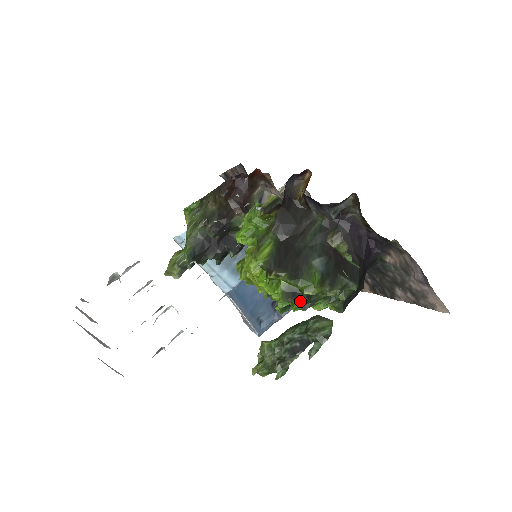
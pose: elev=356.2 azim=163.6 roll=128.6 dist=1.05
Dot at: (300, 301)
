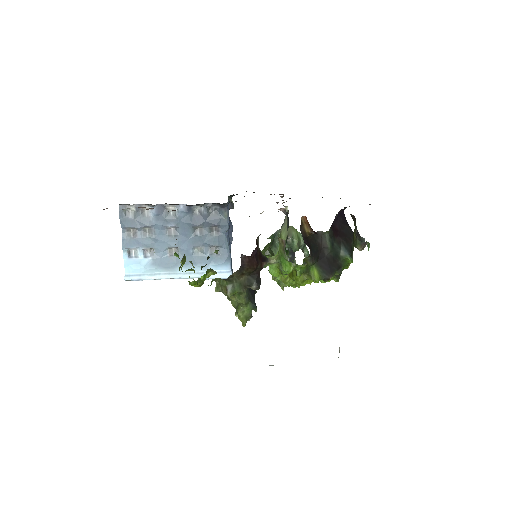
Dot at: occluded
